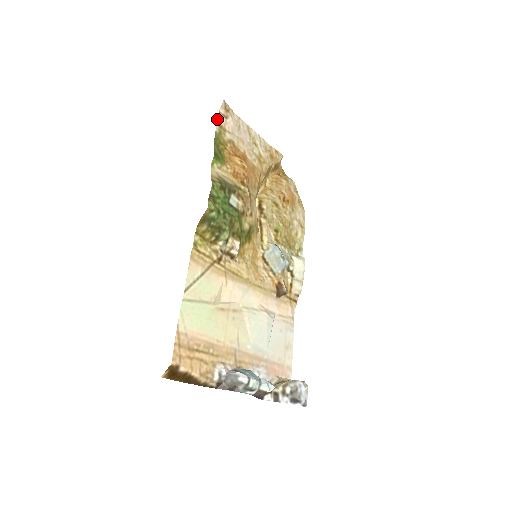
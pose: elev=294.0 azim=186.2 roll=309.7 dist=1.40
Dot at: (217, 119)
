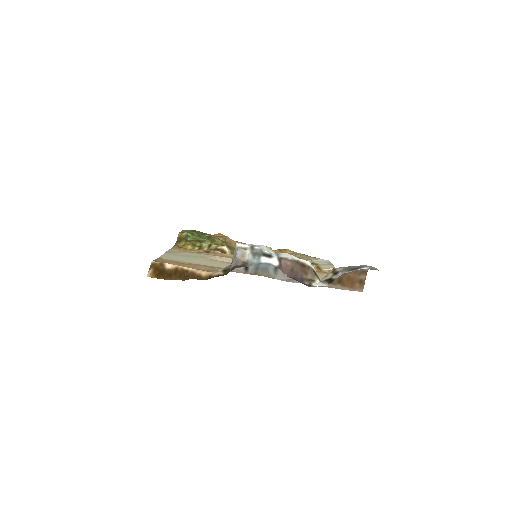
Dot at: occluded
